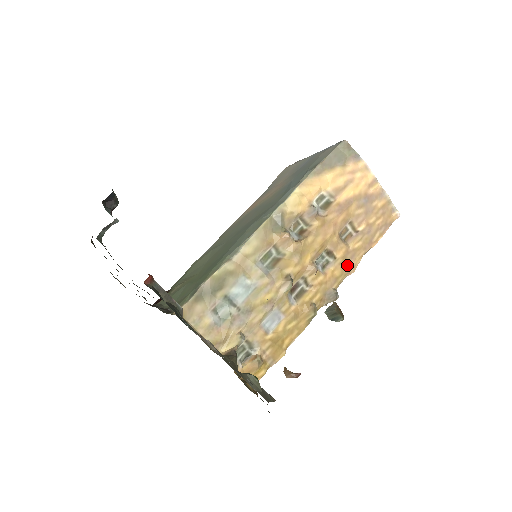
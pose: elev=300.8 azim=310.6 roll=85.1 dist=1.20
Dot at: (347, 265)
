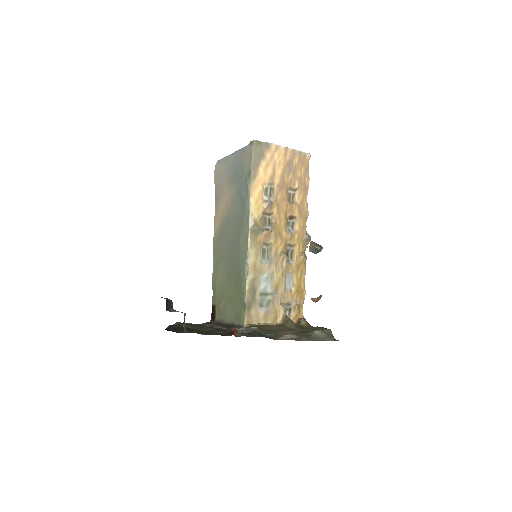
Dot at: (303, 214)
